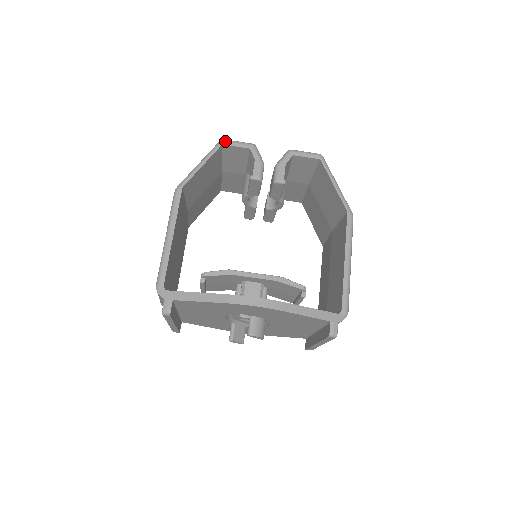
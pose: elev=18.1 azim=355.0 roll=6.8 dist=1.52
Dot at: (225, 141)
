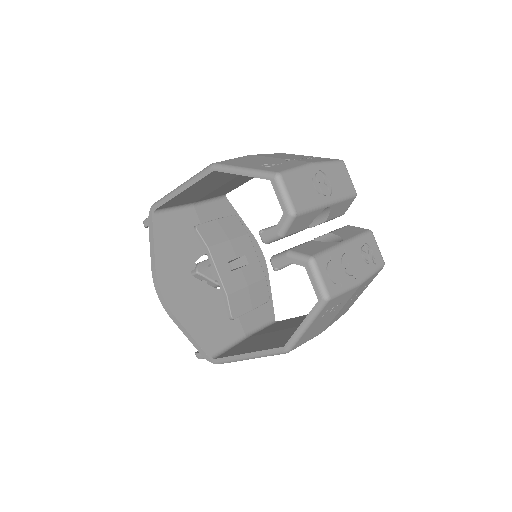
Dot at: (275, 180)
